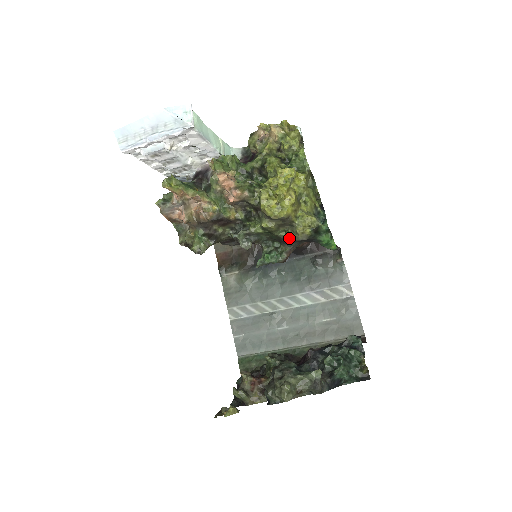
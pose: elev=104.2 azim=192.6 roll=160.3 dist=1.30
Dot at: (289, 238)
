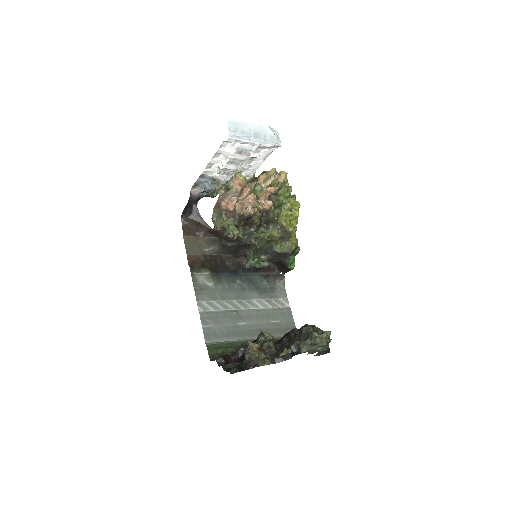
Dot at: (281, 249)
